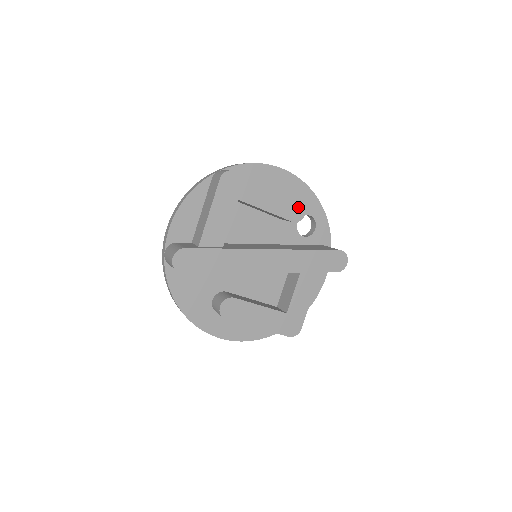
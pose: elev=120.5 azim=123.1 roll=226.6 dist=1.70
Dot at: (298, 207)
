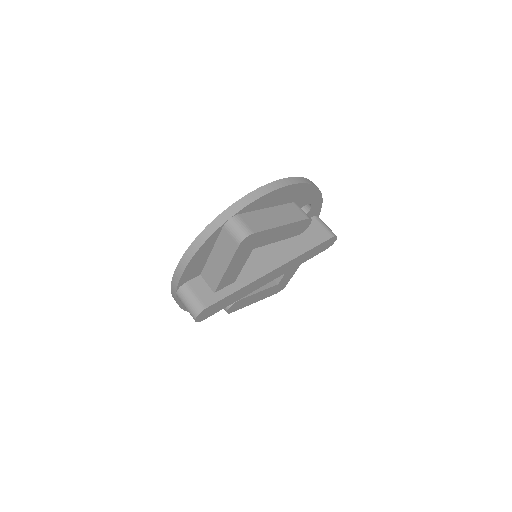
Dot at: (305, 224)
